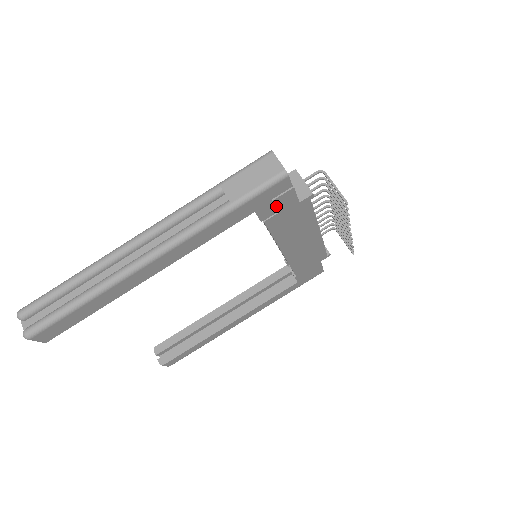
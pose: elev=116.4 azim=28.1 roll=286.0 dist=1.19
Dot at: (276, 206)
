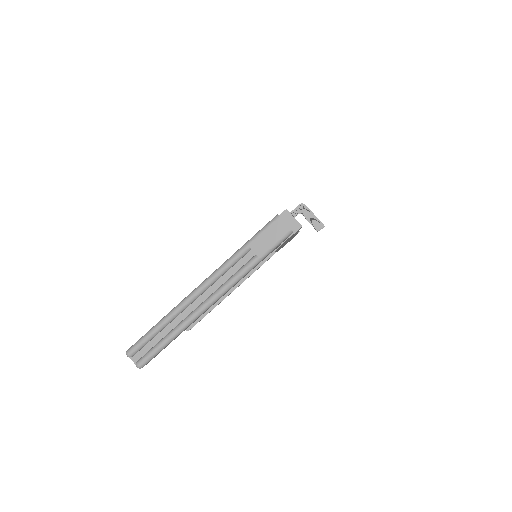
Dot at: occluded
